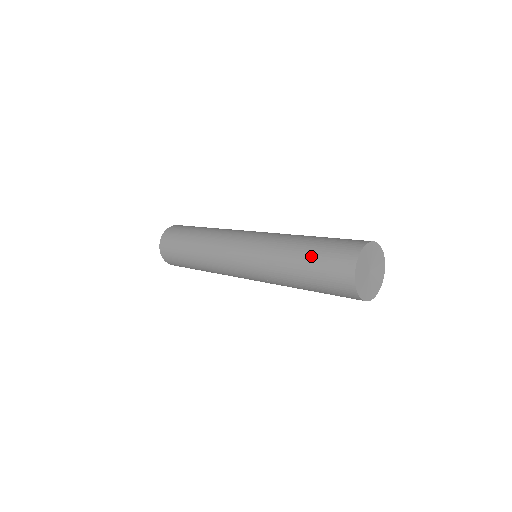
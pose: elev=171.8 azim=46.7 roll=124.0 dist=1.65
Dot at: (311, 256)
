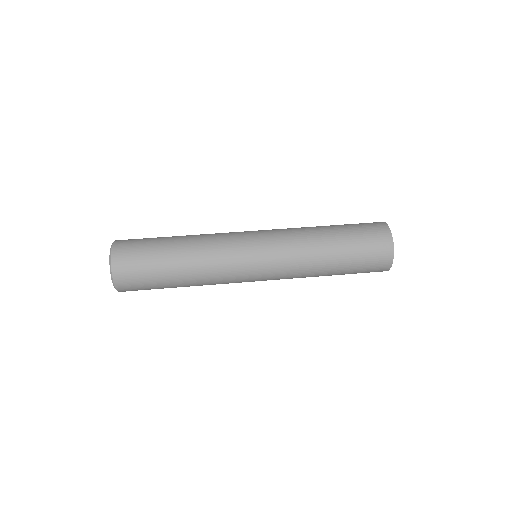
Dot at: (347, 271)
